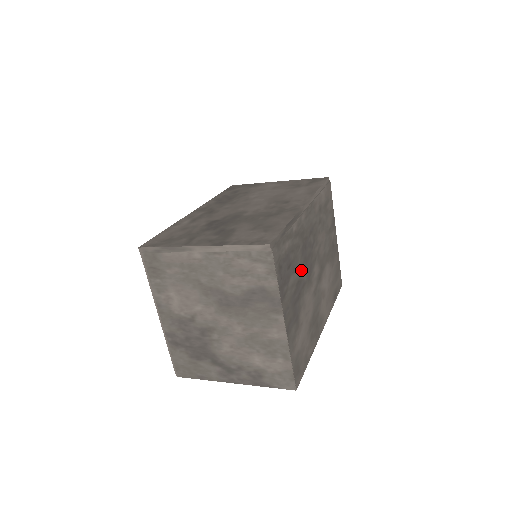
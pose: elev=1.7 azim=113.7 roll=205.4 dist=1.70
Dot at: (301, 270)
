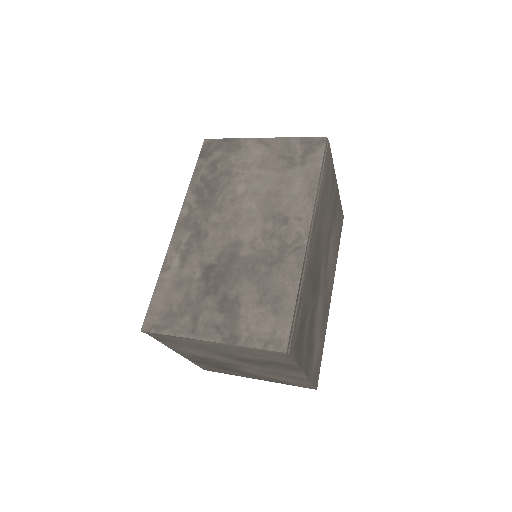
Dot at: (312, 302)
